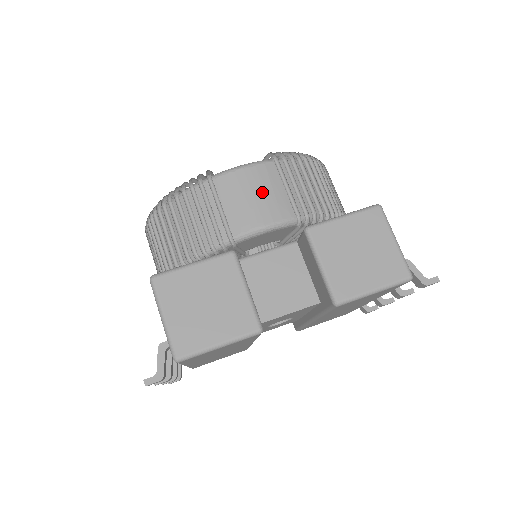
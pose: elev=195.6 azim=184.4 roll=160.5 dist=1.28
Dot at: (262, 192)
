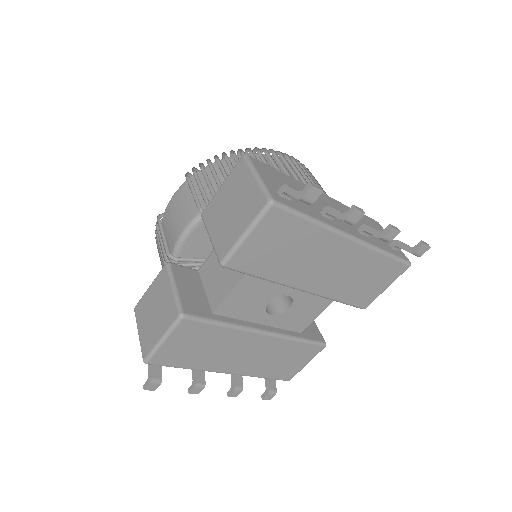
Dot at: (181, 207)
